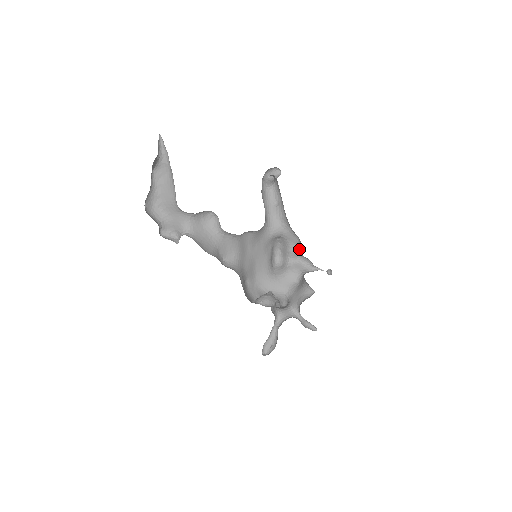
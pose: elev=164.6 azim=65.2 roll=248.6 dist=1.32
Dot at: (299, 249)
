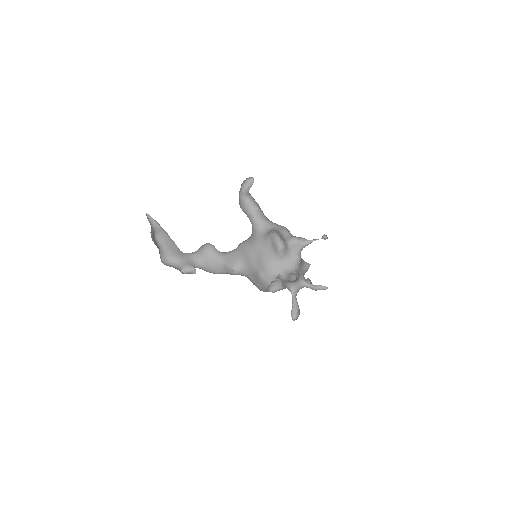
Dot at: (290, 233)
